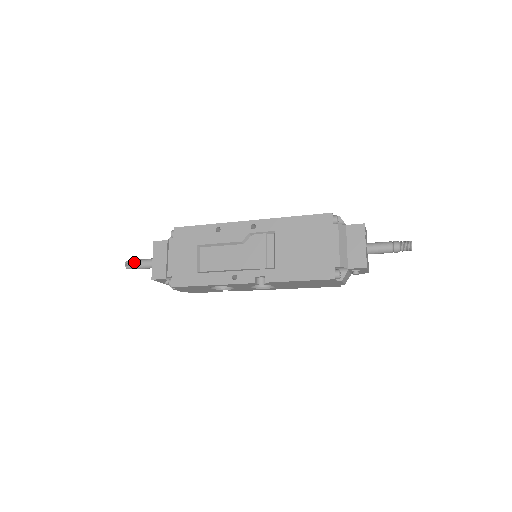
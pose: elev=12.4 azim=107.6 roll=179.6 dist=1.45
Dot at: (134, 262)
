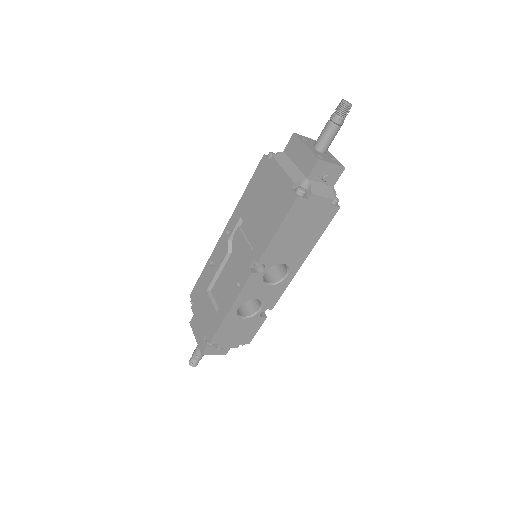
Dot at: (192, 355)
